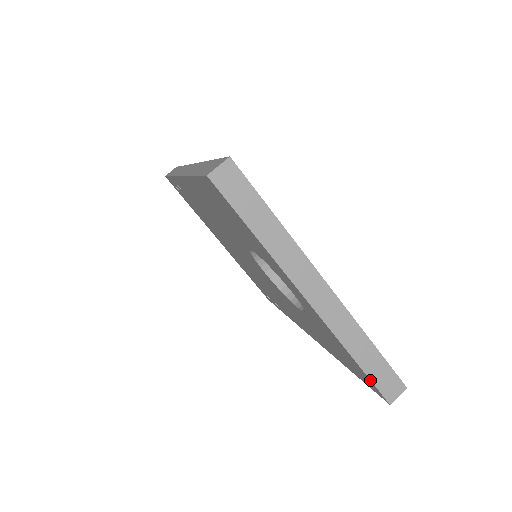
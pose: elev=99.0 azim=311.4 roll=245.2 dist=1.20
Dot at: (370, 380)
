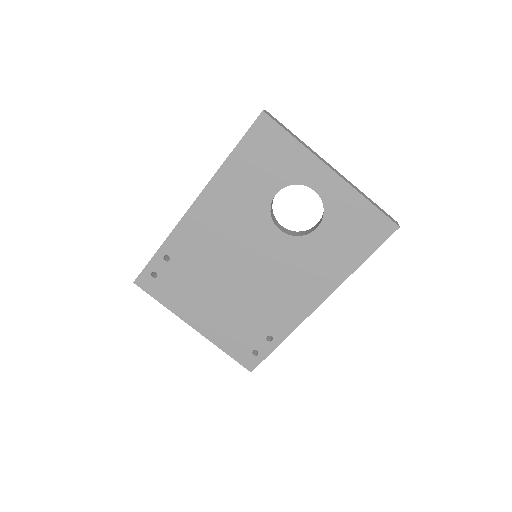
Dot at: (382, 212)
